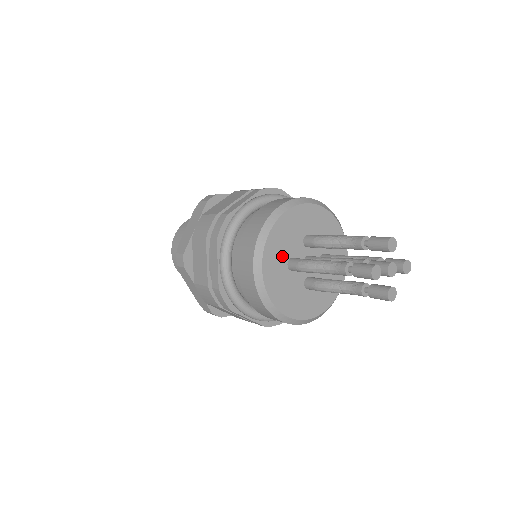
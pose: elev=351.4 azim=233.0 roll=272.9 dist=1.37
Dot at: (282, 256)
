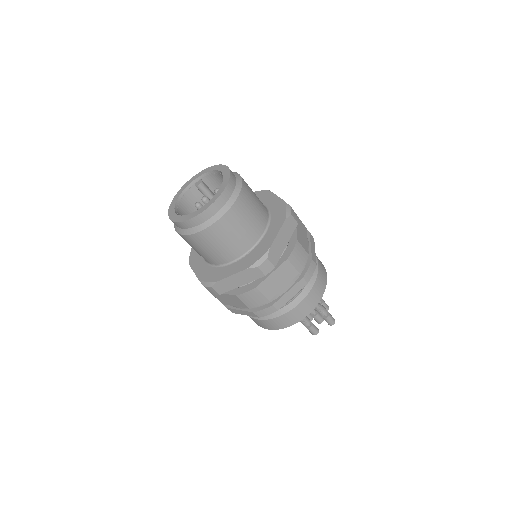
Dot at: occluded
